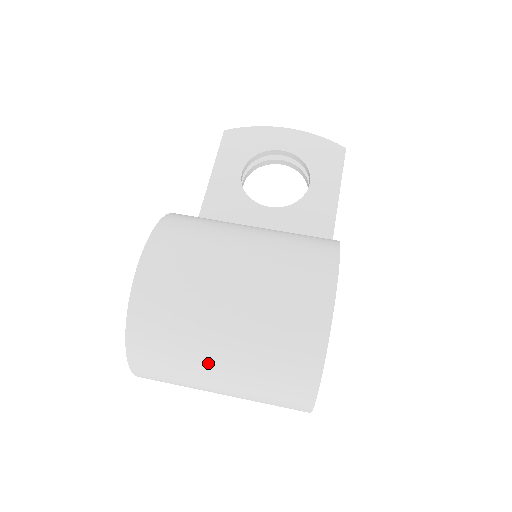
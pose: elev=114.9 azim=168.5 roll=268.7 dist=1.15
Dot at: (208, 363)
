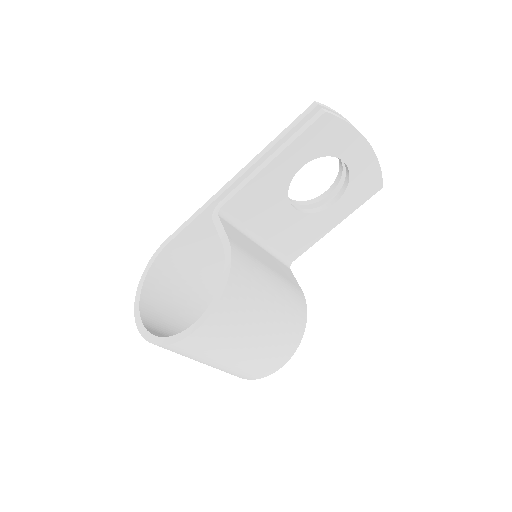
Dot at: occluded
